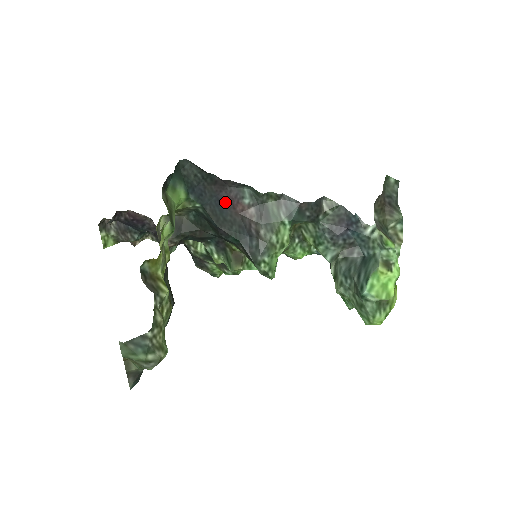
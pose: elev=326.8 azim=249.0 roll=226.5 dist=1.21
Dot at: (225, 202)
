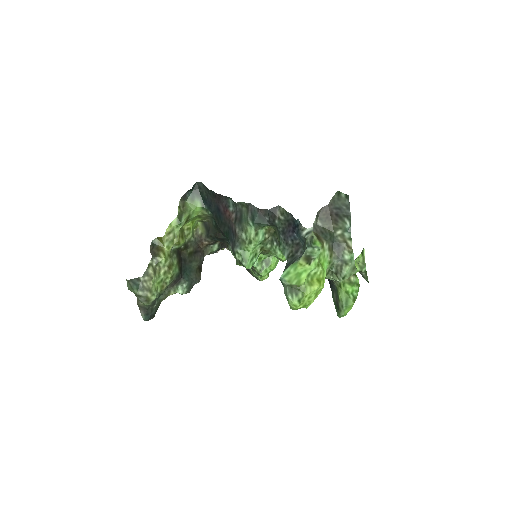
Dot at: (221, 210)
